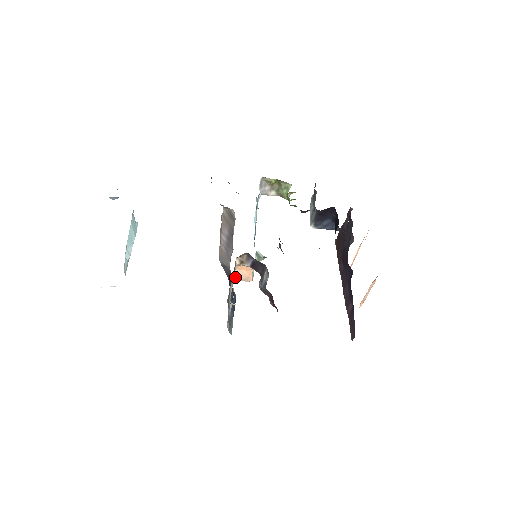
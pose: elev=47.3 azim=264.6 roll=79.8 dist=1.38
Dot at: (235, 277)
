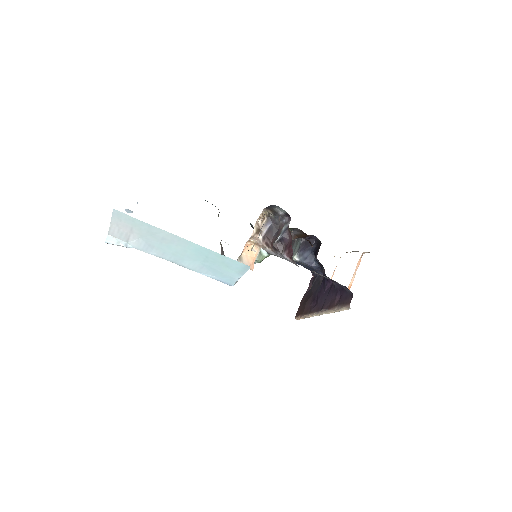
Dot at: (240, 261)
